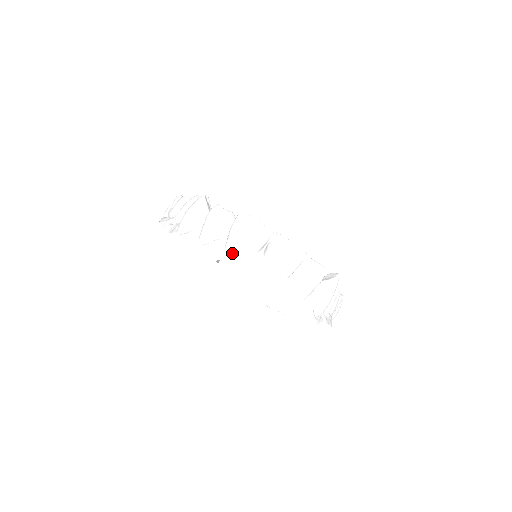
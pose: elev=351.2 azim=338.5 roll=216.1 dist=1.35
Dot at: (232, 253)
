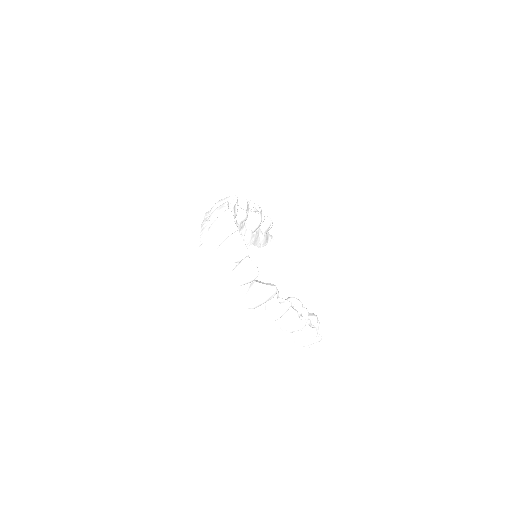
Dot at: (210, 230)
